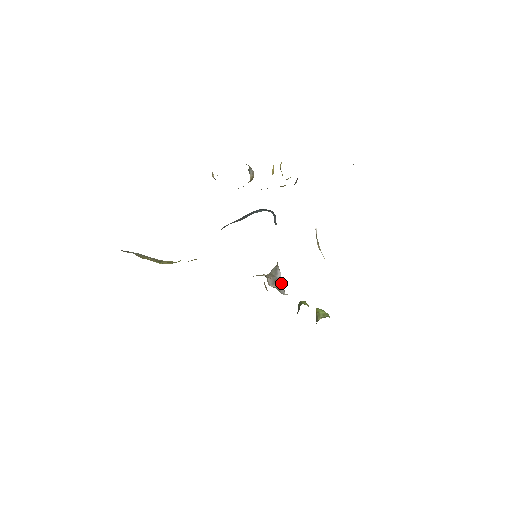
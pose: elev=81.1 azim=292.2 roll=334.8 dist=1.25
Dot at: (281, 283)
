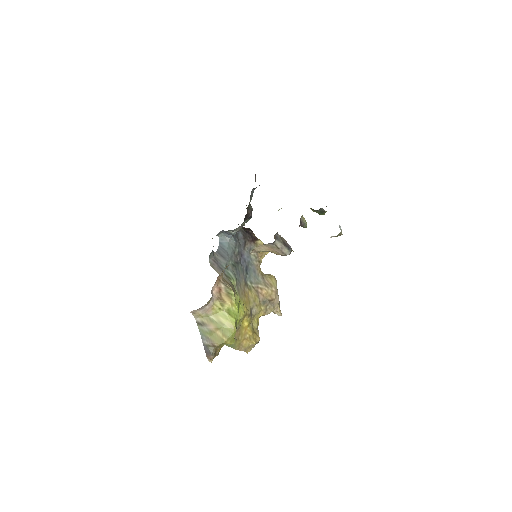
Dot at: occluded
